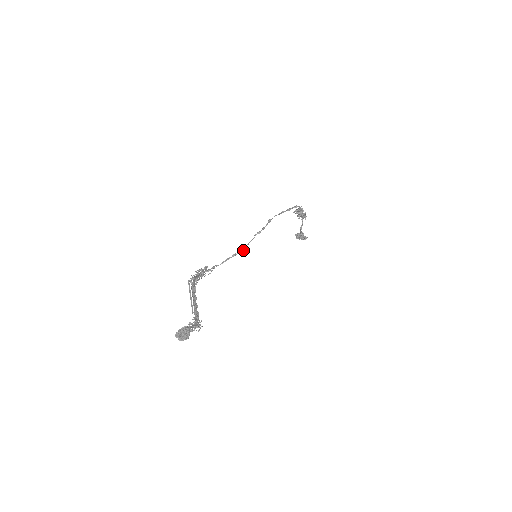
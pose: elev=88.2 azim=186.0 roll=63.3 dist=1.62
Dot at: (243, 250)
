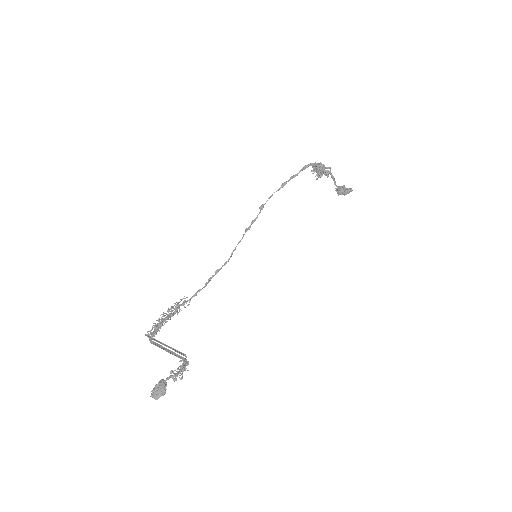
Dot at: (228, 260)
